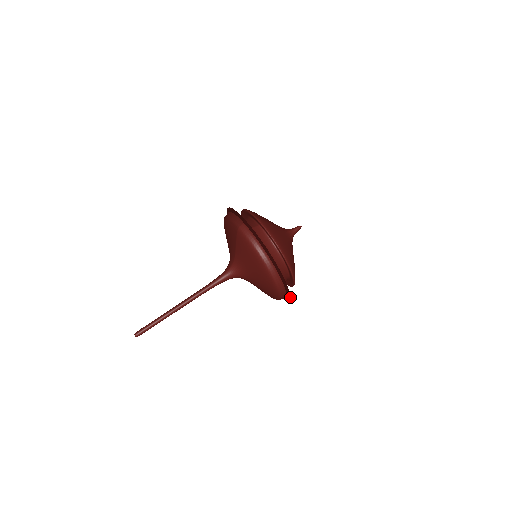
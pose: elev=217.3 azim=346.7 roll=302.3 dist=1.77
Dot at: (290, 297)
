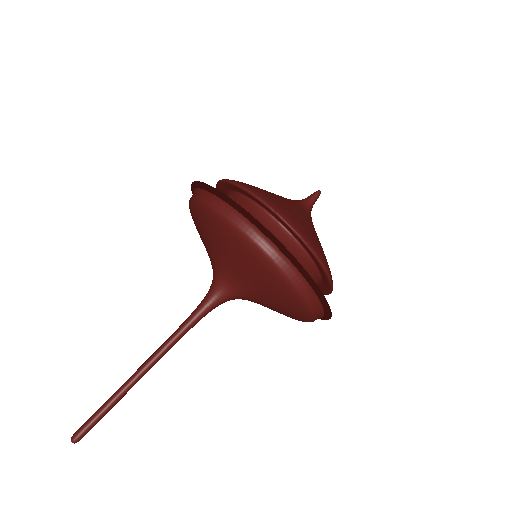
Dot at: (299, 264)
